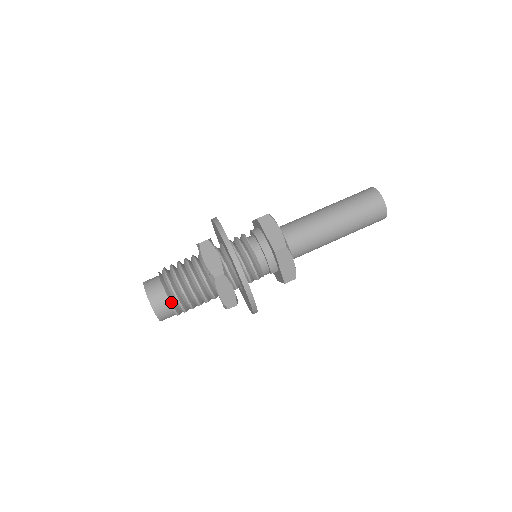
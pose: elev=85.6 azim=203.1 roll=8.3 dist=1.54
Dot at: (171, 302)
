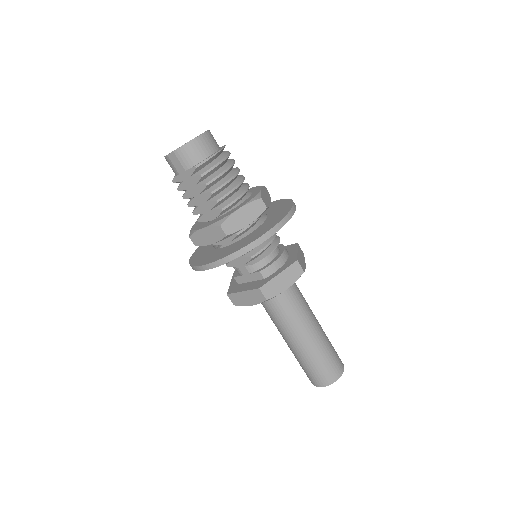
Dot at: (214, 156)
